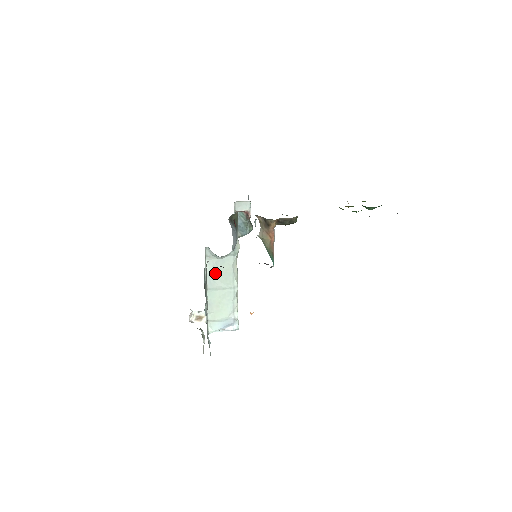
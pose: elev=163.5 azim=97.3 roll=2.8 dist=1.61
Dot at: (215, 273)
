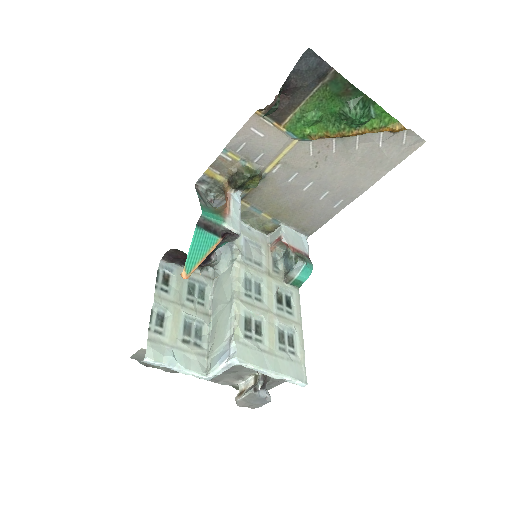
Dot at: (218, 293)
